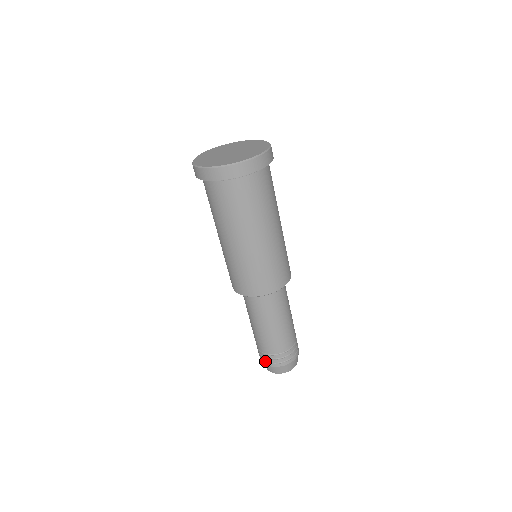
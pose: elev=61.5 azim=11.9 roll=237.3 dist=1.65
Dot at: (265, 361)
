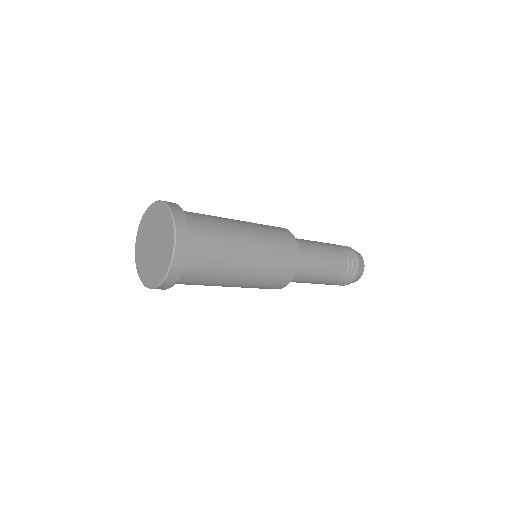
Dot at: (345, 284)
